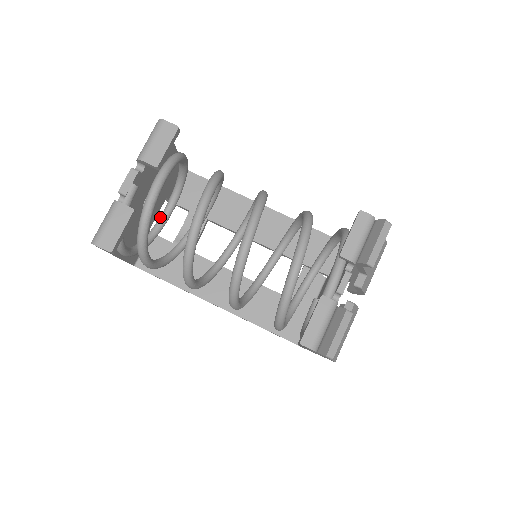
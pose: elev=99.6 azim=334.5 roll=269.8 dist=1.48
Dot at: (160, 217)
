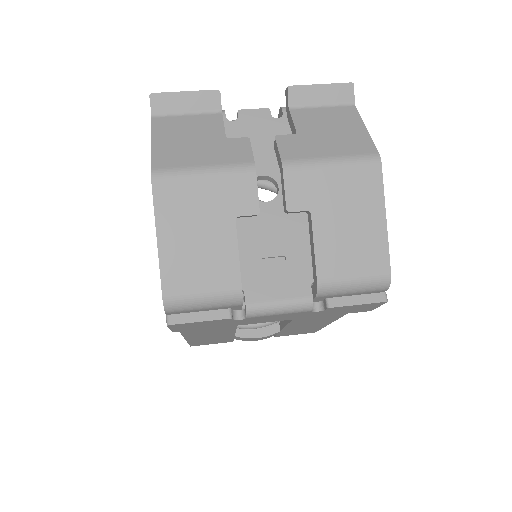
Dot at: occluded
